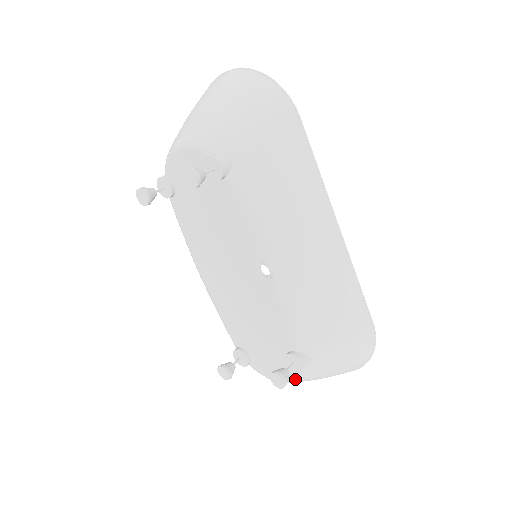
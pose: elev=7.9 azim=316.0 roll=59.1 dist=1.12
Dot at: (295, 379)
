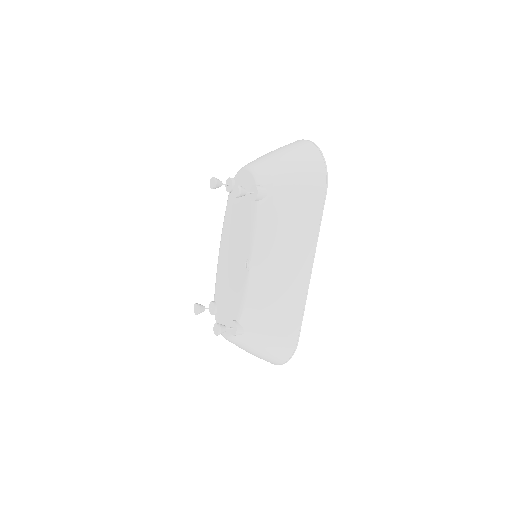
Dot at: (230, 339)
